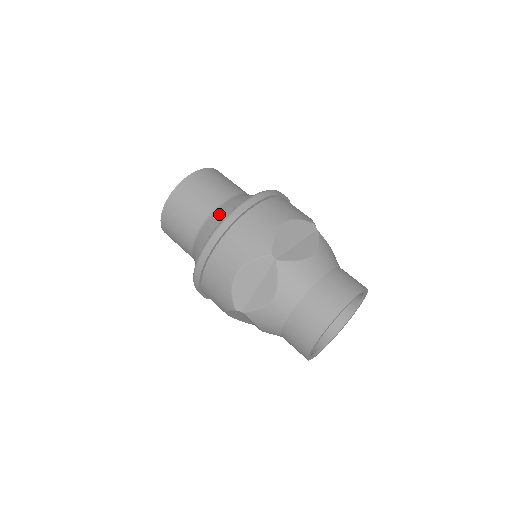
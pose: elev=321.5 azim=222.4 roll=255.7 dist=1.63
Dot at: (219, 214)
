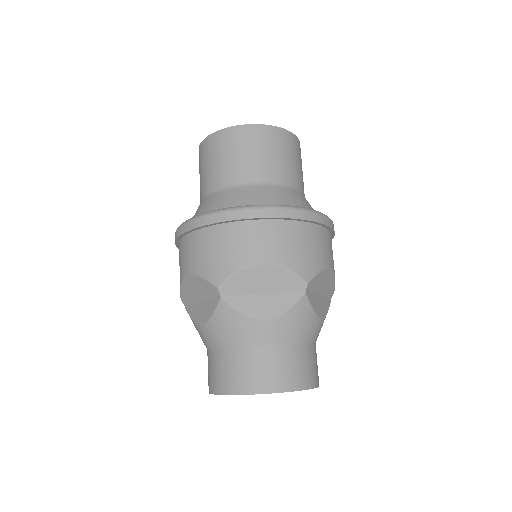
Dot at: (224, 197)
